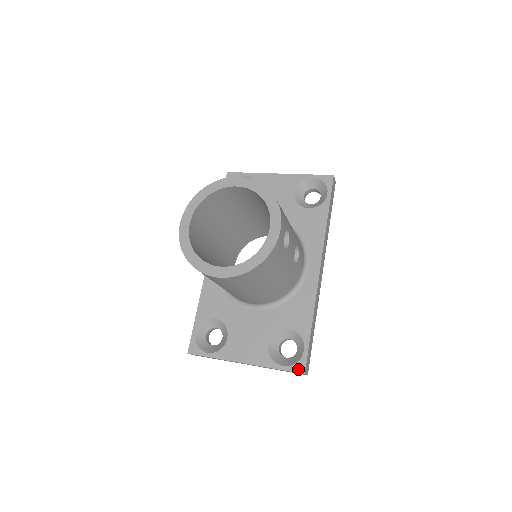
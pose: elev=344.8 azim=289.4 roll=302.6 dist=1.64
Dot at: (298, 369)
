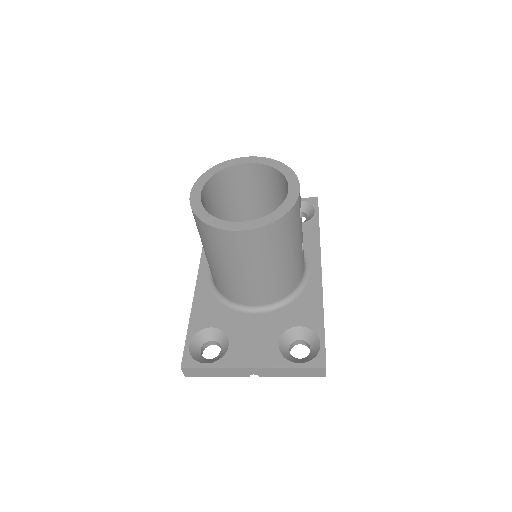
Dot at: (318, 364)
